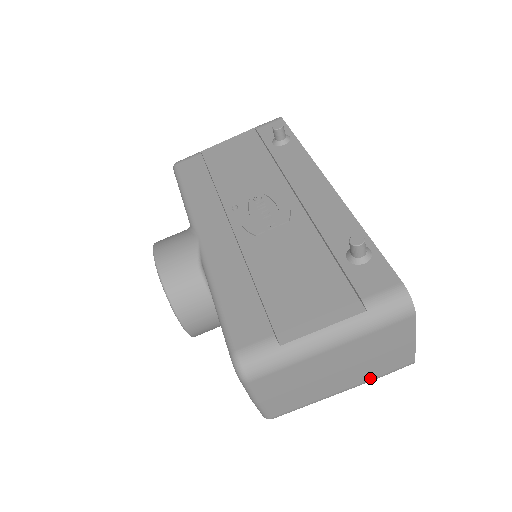
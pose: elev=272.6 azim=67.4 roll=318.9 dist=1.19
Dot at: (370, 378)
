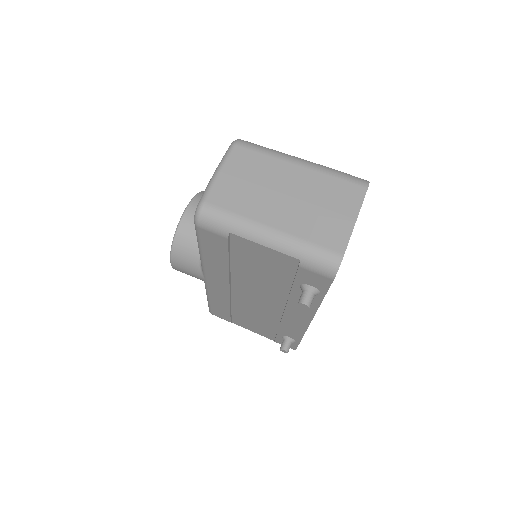
Dot at: (300, 235)
